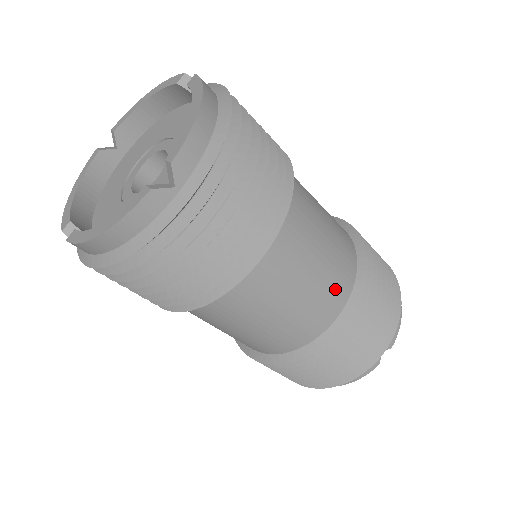
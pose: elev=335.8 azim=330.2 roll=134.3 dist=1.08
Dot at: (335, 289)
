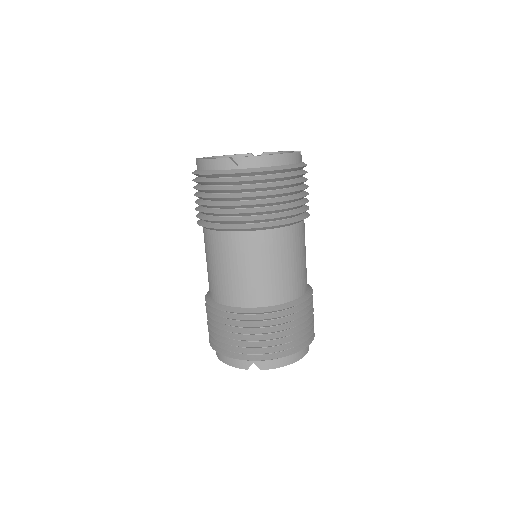
Dot at: occluded
